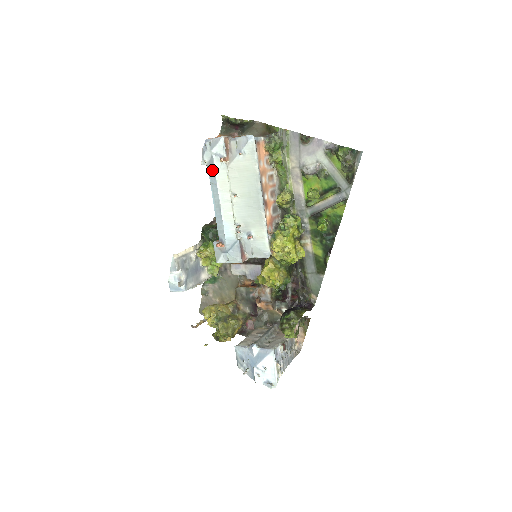
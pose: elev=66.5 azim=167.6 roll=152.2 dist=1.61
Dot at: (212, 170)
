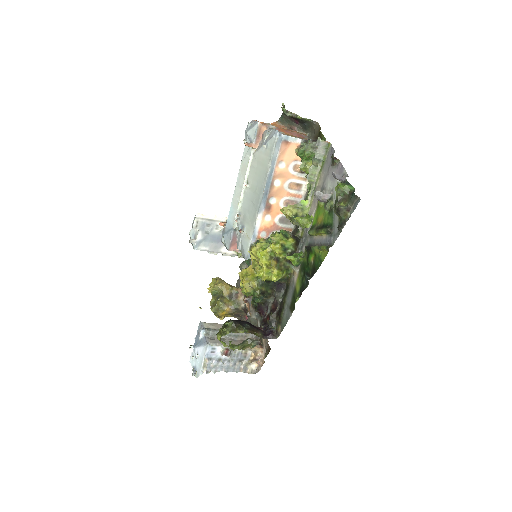
Dot at: (244, 151)
